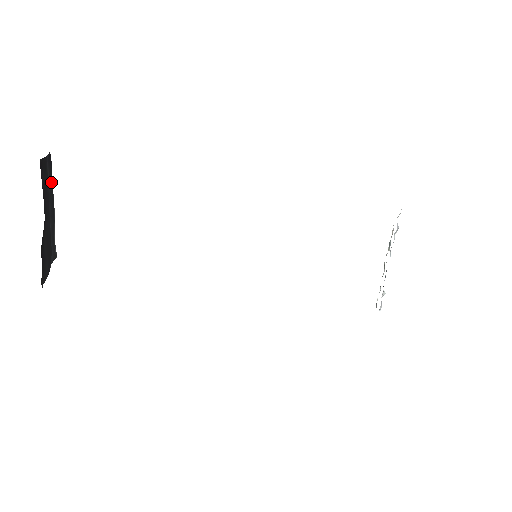
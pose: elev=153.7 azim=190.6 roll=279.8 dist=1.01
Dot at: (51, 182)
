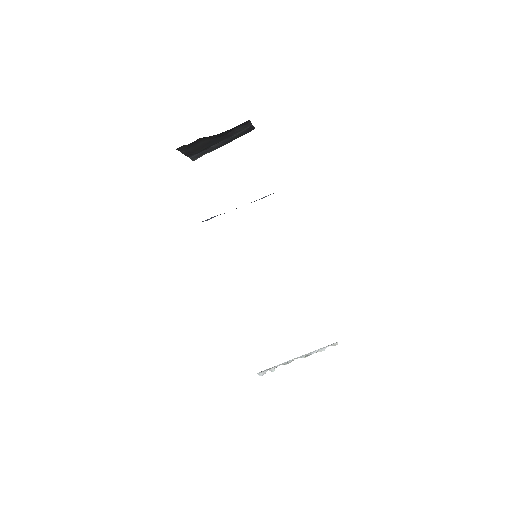
Dot at: (238, 136)
